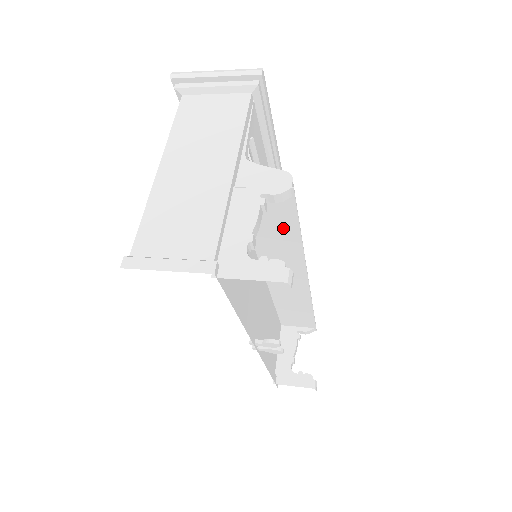
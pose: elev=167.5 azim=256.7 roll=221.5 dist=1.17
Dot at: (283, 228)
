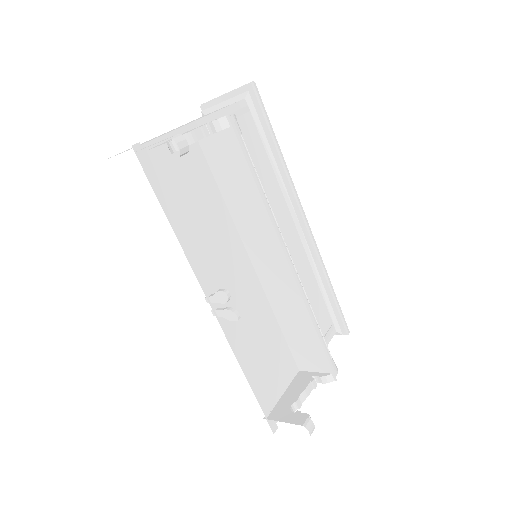
Dot at: (240, 176)
